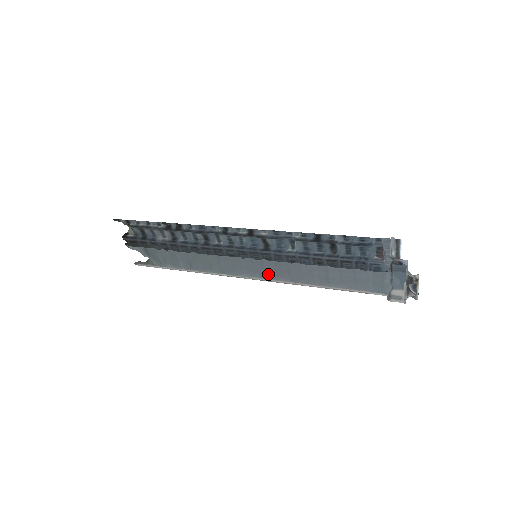
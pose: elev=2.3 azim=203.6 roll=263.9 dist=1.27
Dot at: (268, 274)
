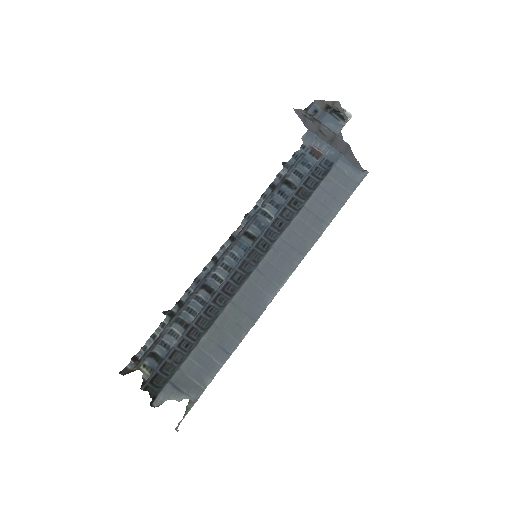
Dot at: (283, 271)
